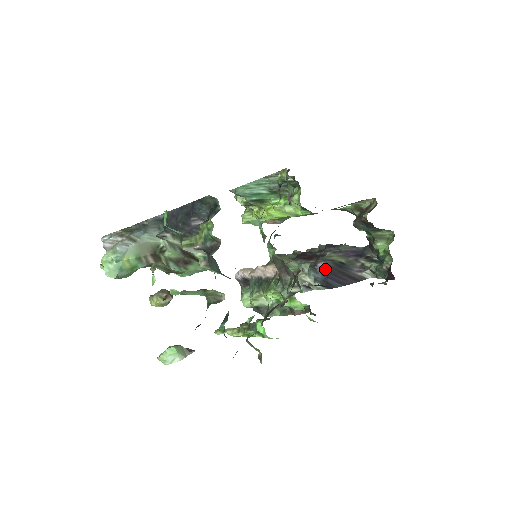
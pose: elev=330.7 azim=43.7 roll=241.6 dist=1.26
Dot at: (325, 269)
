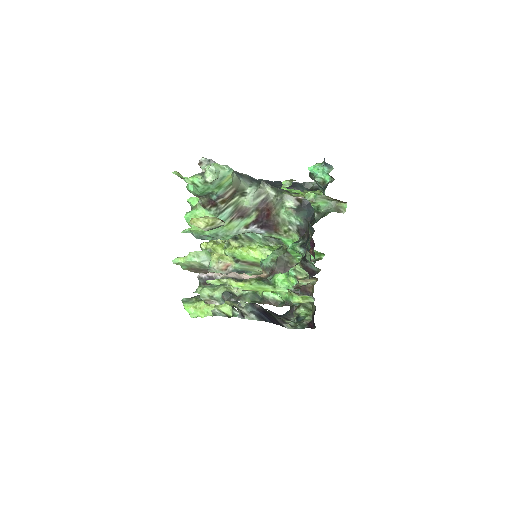
Dot at: (260, 309)
